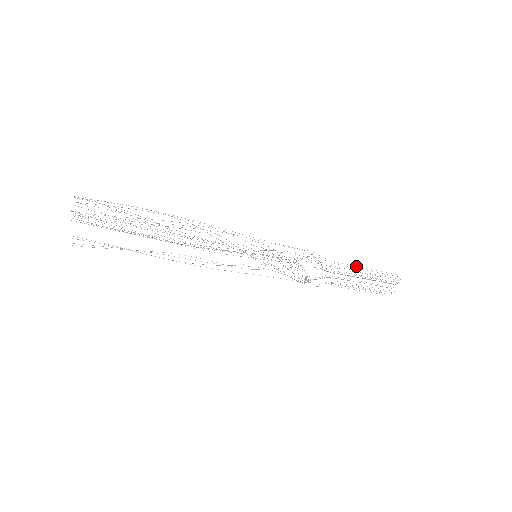
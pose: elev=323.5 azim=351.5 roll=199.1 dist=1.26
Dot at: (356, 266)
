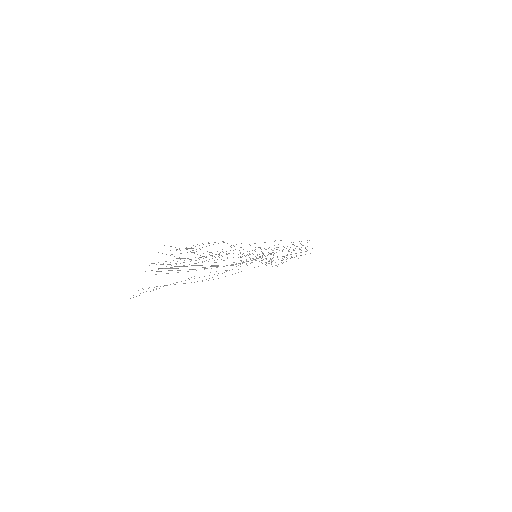
Dot at: occluded
